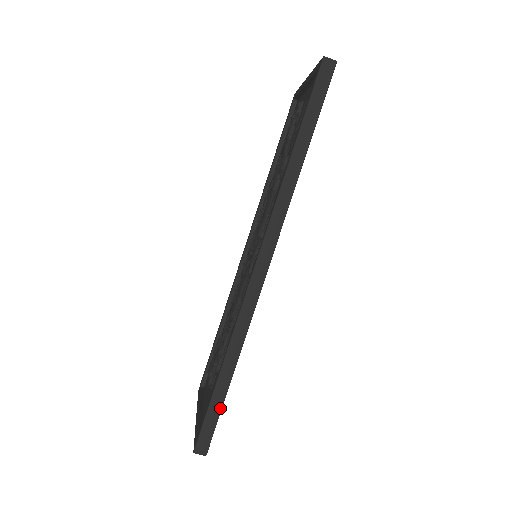
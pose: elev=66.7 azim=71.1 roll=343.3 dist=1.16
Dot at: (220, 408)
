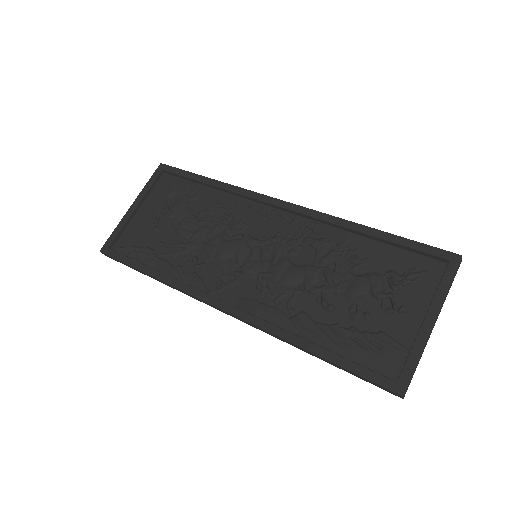
Dot at: (132, 268)
